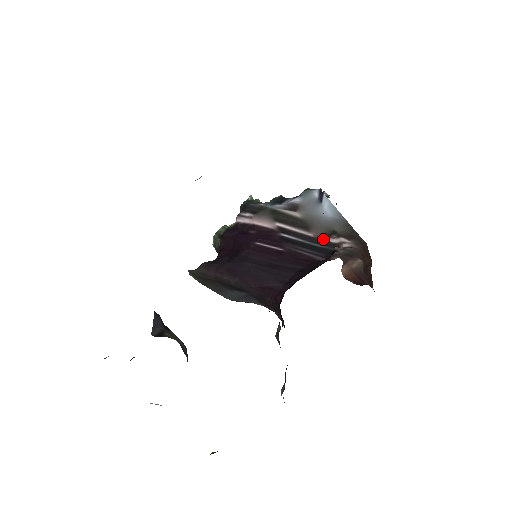
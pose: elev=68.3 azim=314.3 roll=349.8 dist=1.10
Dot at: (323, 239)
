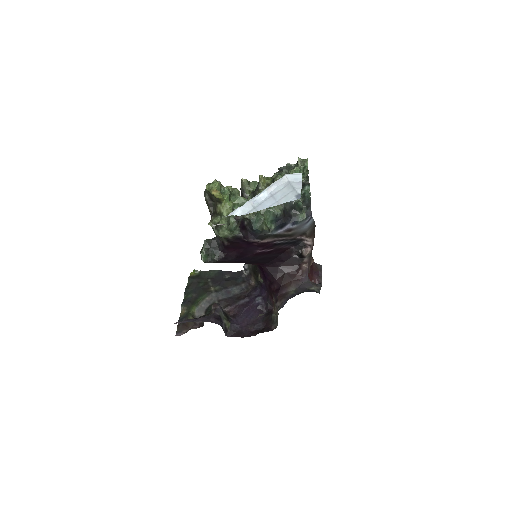
Dot at: (297, 238)
